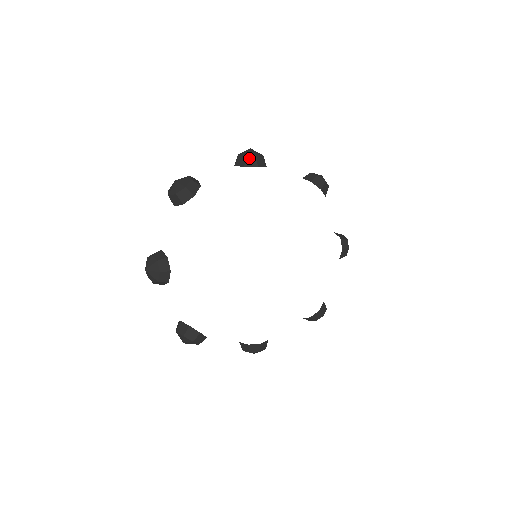
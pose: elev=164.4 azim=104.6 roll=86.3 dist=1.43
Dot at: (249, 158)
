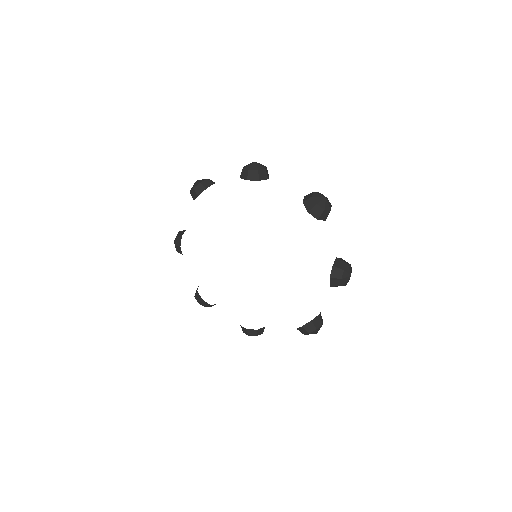
Dot at: (244, 171)
